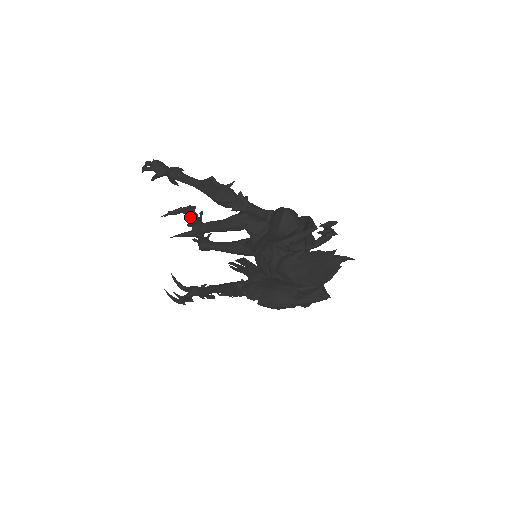
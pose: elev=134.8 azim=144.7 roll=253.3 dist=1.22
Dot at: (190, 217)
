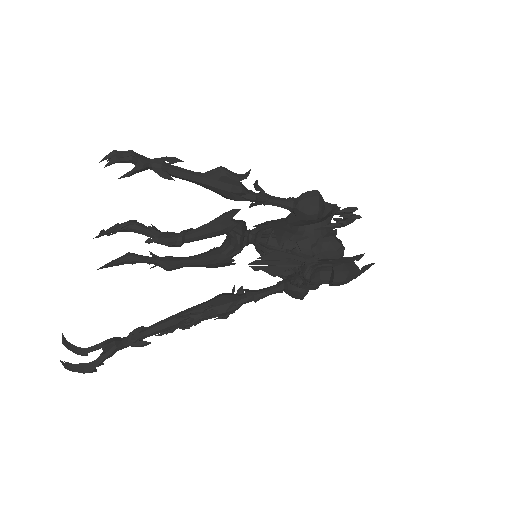
Dot at: (150, 230)
